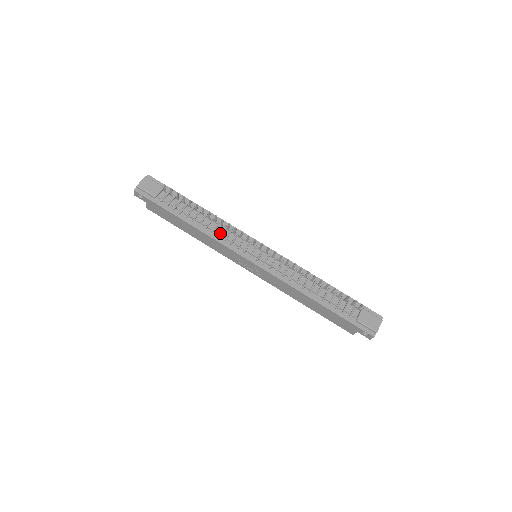
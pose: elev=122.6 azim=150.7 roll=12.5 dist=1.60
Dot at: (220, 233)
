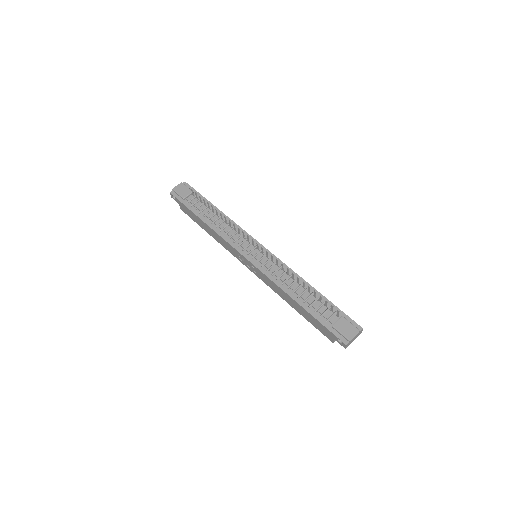
Dot at: (227, 232)
